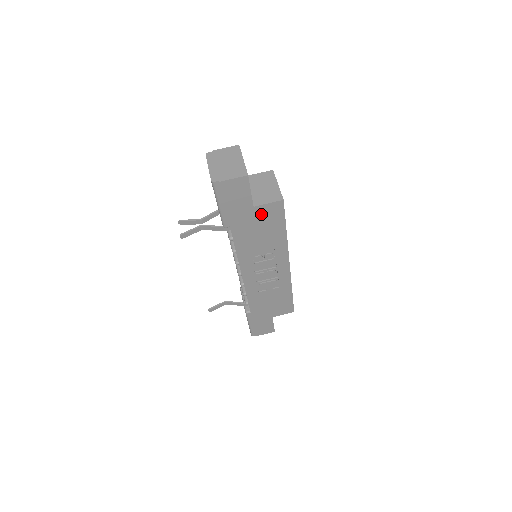
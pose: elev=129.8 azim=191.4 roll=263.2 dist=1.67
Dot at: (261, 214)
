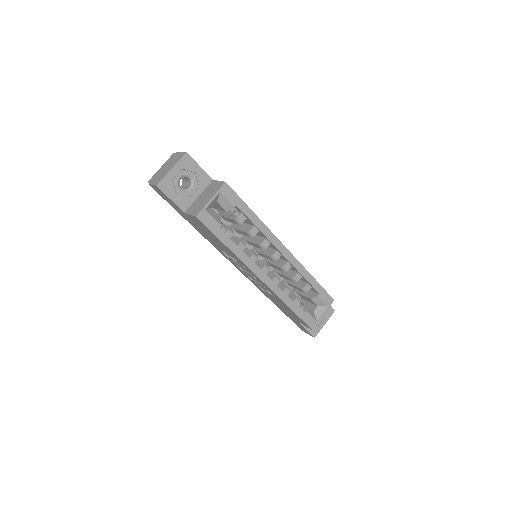
Dot at: (195, 221)
